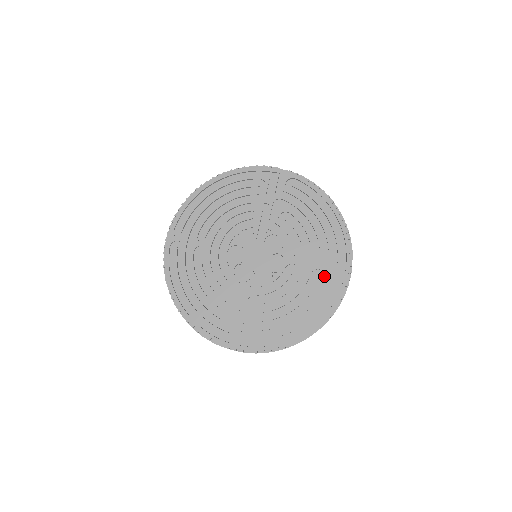
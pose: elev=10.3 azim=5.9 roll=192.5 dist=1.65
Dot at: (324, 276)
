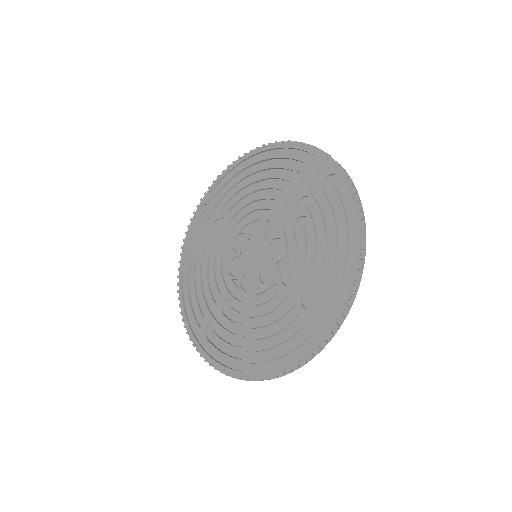
Dot at: (303, 320)
